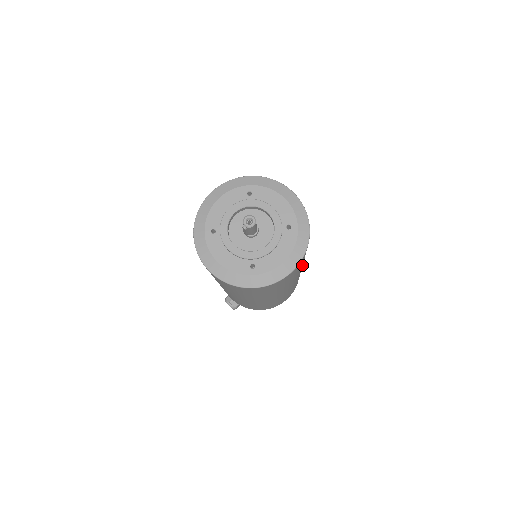
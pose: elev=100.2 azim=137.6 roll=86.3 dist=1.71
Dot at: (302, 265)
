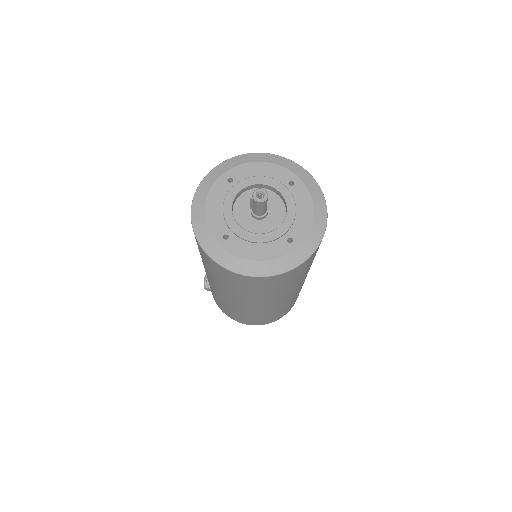
Dot at: (278, 297)
